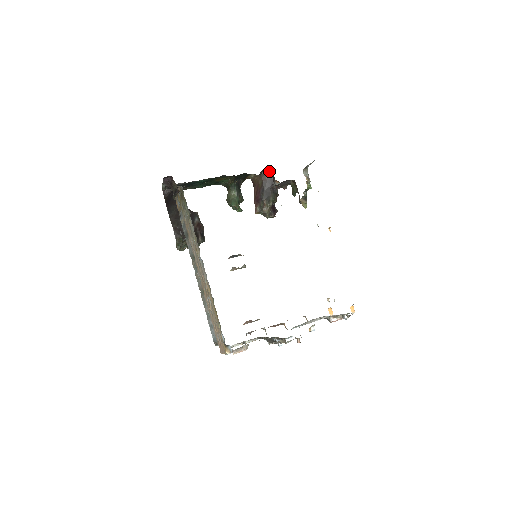
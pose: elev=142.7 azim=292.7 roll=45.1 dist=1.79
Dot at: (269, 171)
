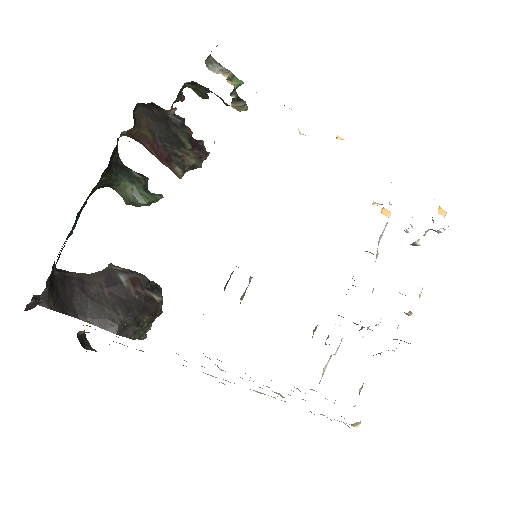
Dot at: (143, 105)
